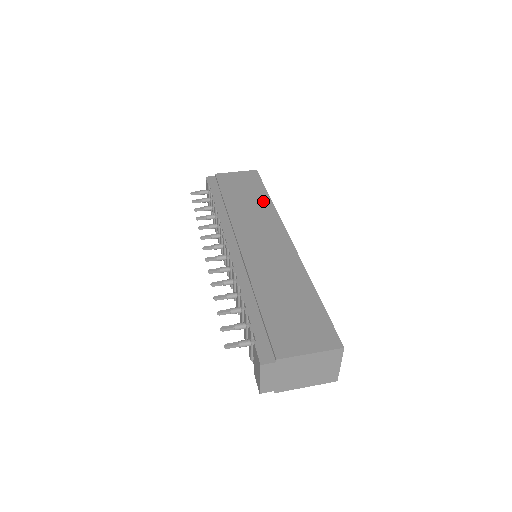
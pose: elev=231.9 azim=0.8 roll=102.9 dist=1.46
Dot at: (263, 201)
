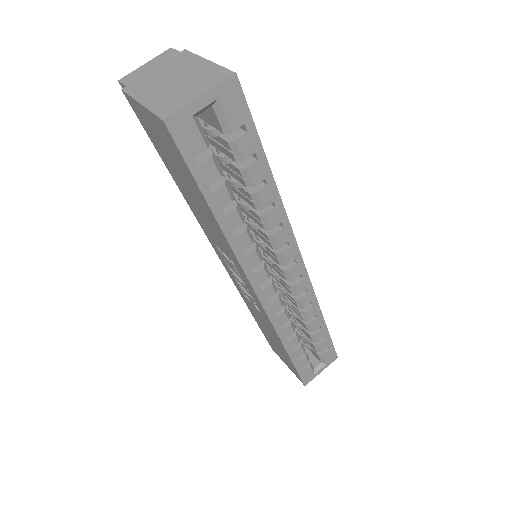
Dot at: occluded
